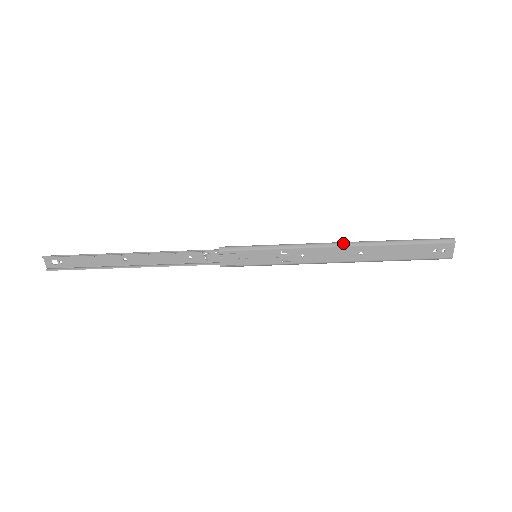
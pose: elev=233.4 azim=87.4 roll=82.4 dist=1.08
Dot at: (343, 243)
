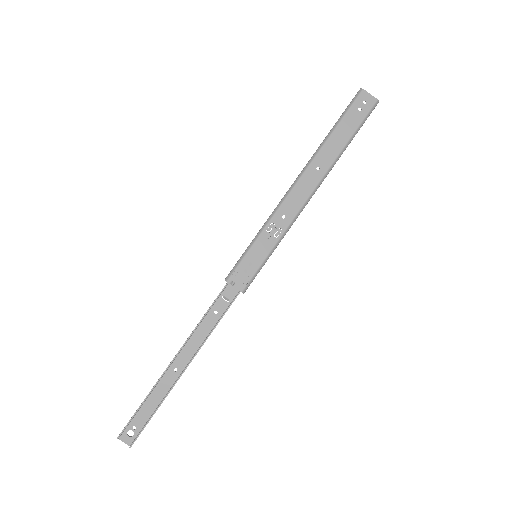
Dot at: (297, 177)
